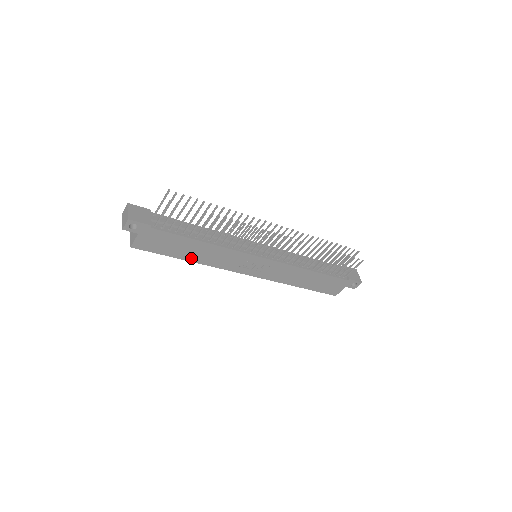
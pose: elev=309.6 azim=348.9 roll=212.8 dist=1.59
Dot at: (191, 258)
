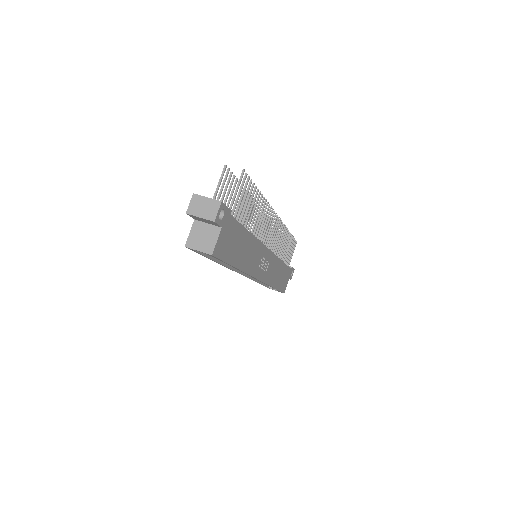
Dot at: (239, 263)
